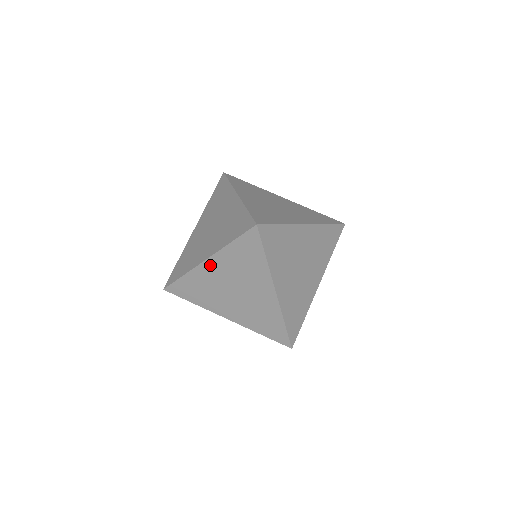
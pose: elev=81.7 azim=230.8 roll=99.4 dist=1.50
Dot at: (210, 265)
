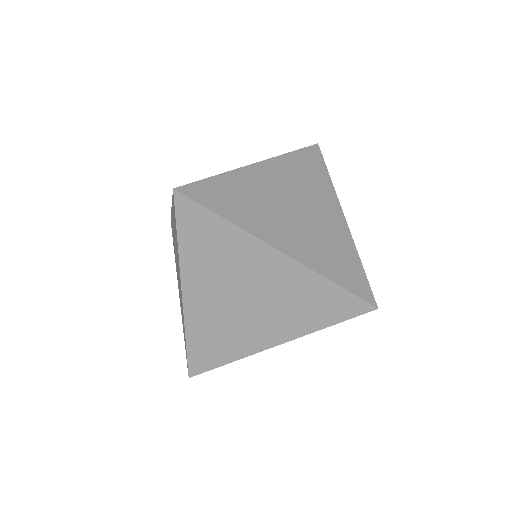
Dot at: occluded
